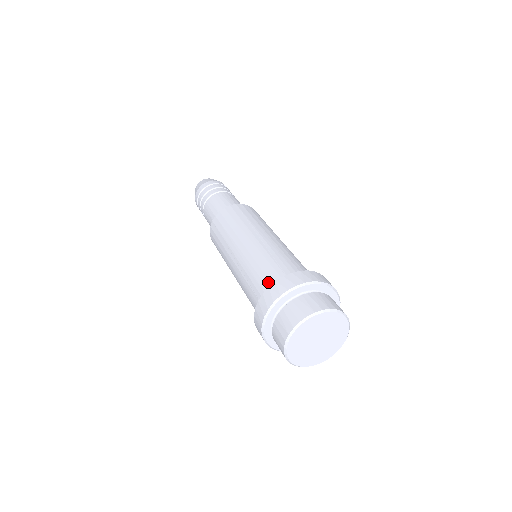
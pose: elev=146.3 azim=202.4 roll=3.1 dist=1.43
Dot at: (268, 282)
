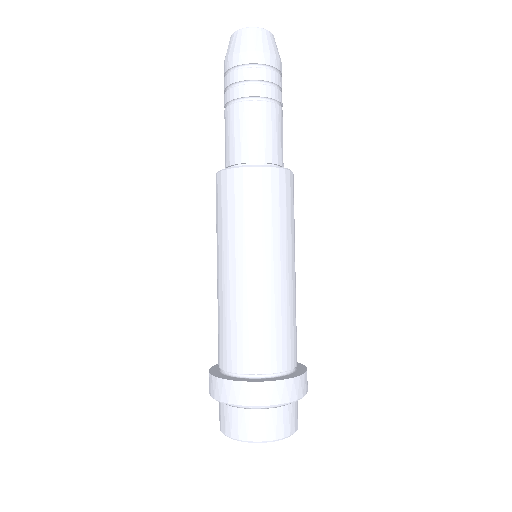
Dot at: occluded
